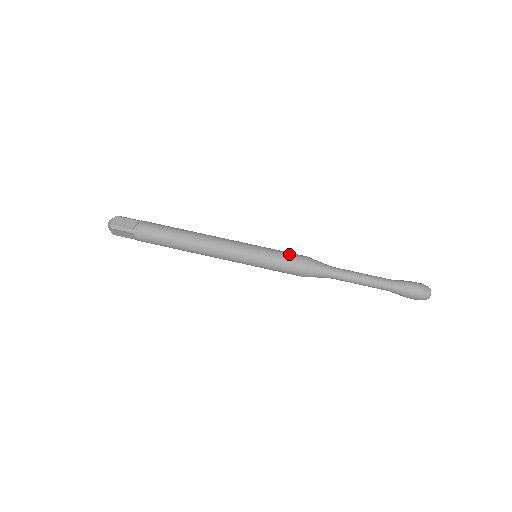
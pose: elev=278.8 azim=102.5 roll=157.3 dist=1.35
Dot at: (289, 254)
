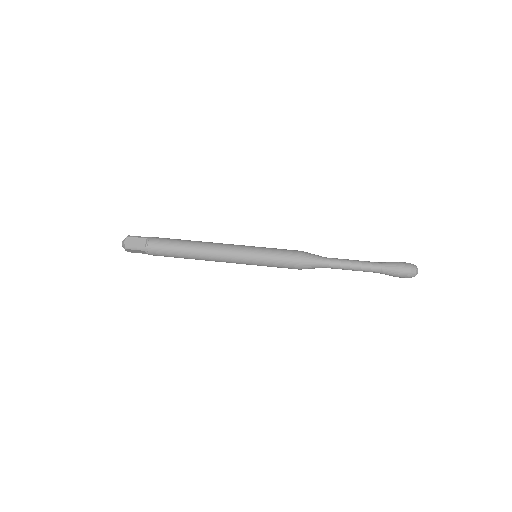
Dot at: occluded
